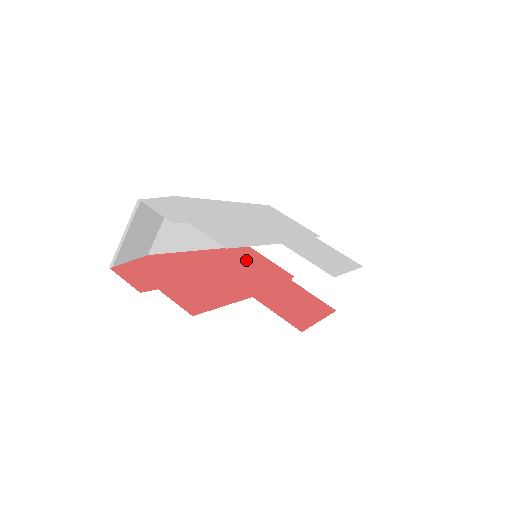
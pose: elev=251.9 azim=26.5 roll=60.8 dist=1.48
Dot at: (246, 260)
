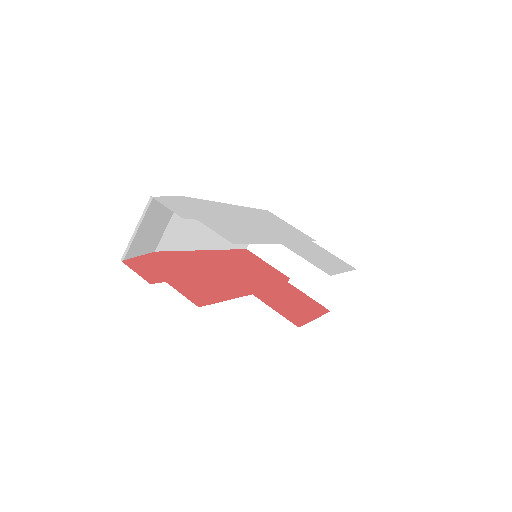
Dot at: (245, 261)
